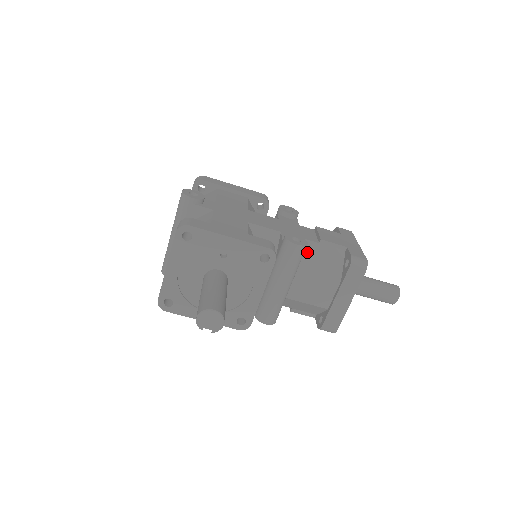
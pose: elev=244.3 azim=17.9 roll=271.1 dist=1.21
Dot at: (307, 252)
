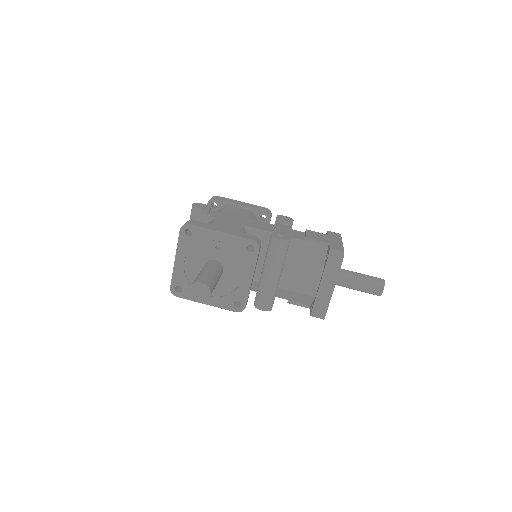
Dot at: (294, 248)
